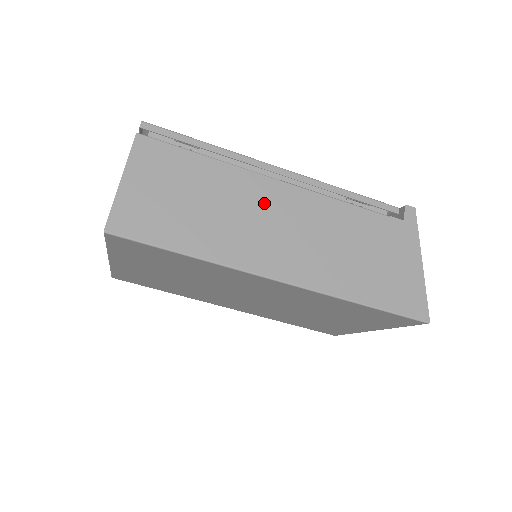
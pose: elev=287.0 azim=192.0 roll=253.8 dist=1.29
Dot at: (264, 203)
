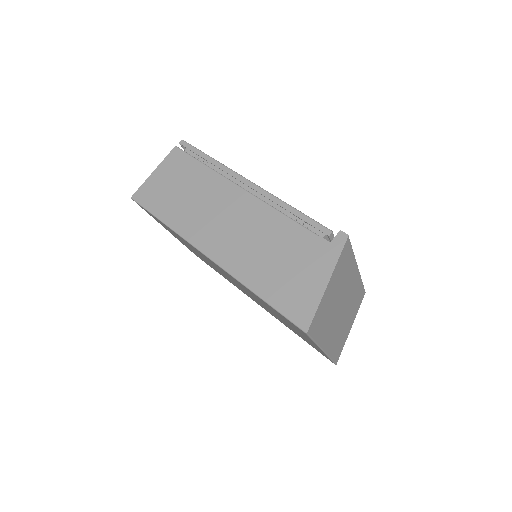
Dot at: (225, 202)
